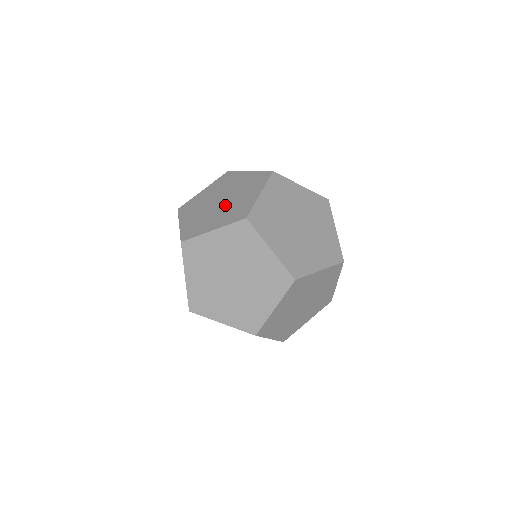
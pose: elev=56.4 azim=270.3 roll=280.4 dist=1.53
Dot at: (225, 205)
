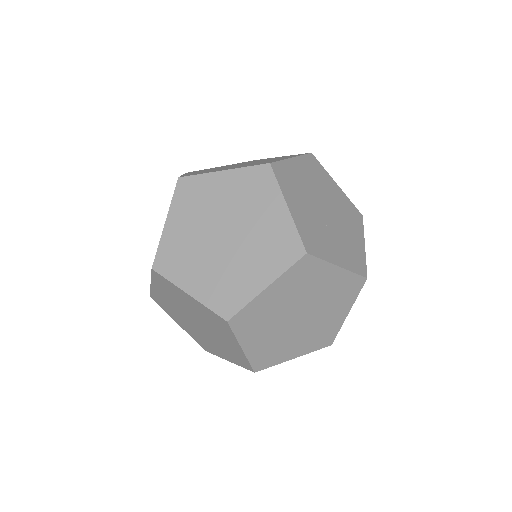
Dot at: occluded
